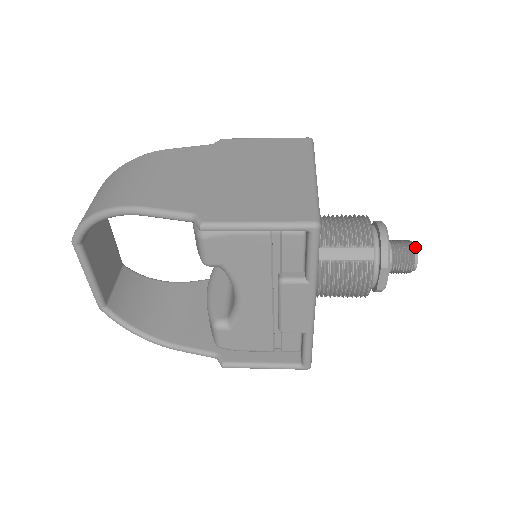
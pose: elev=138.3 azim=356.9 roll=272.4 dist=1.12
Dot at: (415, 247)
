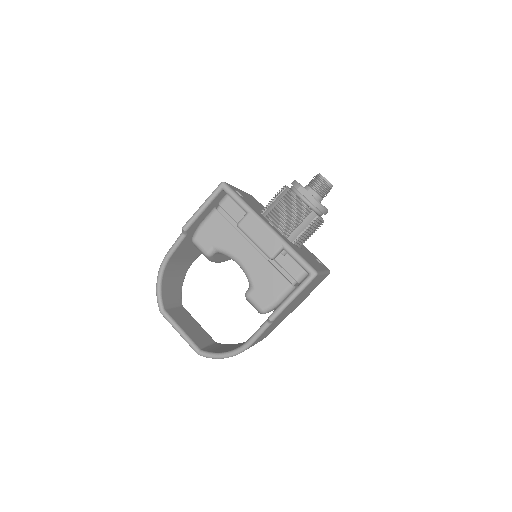
Dot at: (318, 174)
